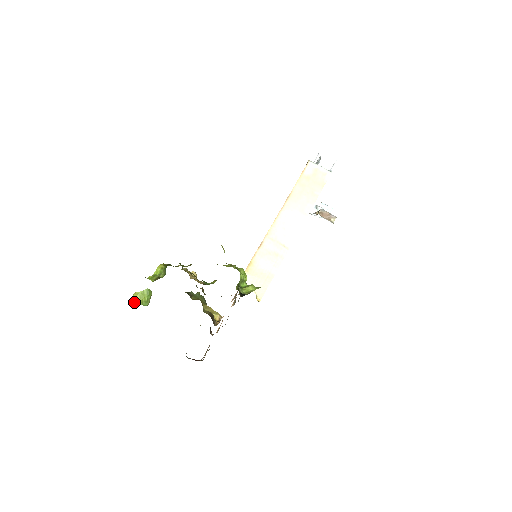
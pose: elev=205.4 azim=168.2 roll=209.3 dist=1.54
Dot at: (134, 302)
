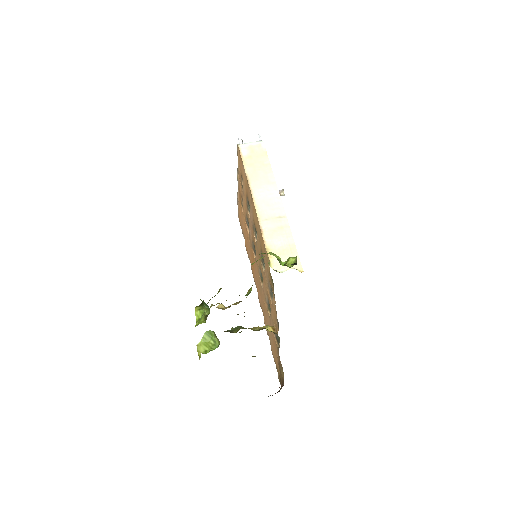
Dot at: (204, 353)
